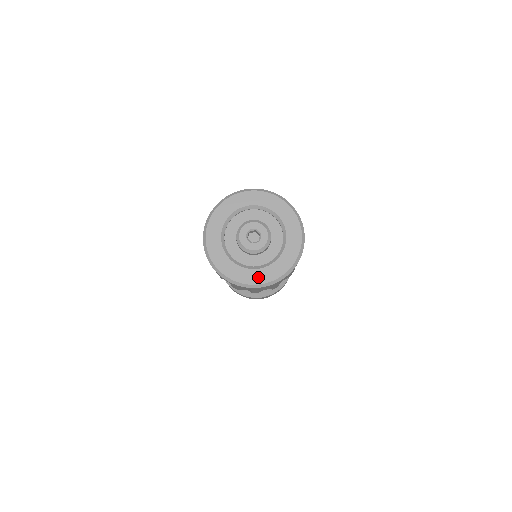
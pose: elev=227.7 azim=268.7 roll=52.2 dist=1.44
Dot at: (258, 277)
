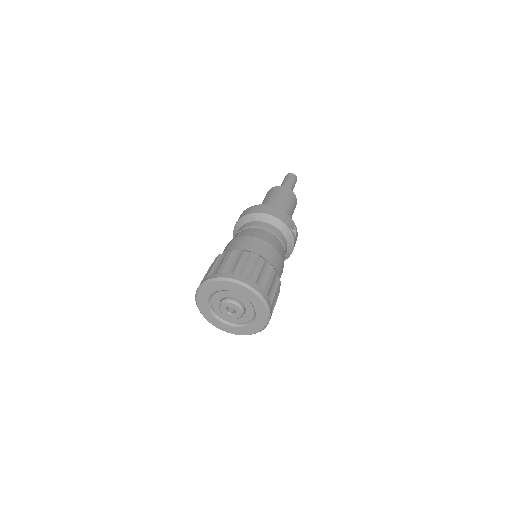
Dot at: (246, 331)
